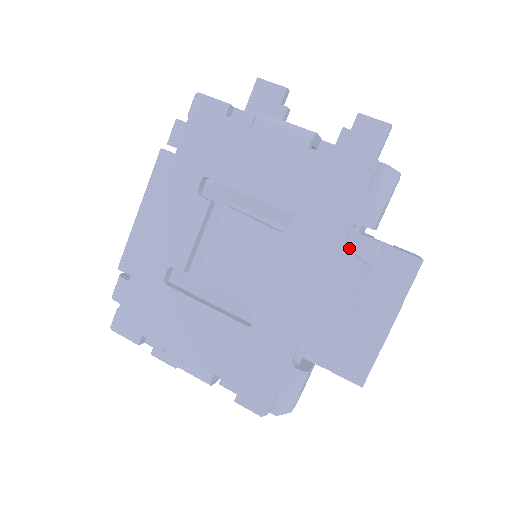
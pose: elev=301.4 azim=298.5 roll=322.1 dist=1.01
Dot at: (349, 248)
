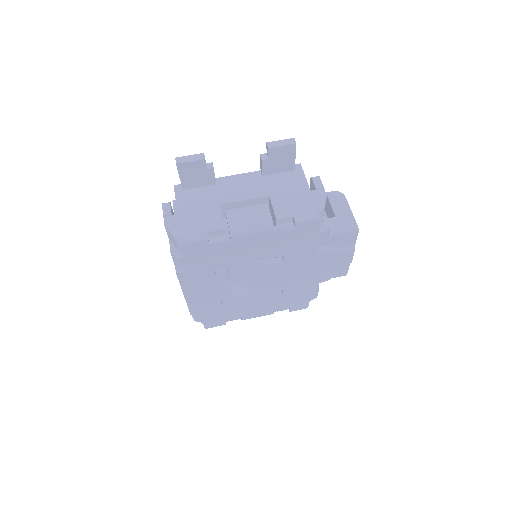
Dot at: (317, 246)
